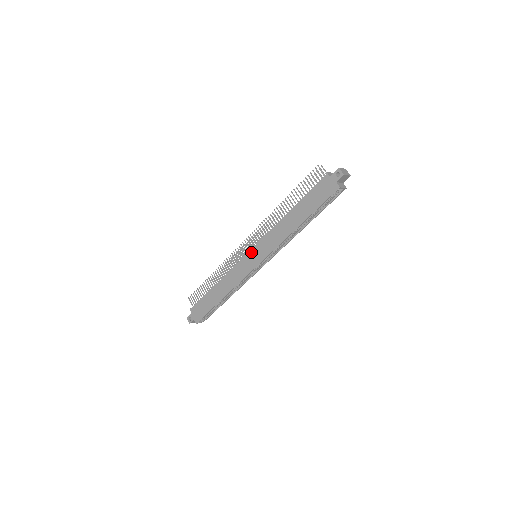
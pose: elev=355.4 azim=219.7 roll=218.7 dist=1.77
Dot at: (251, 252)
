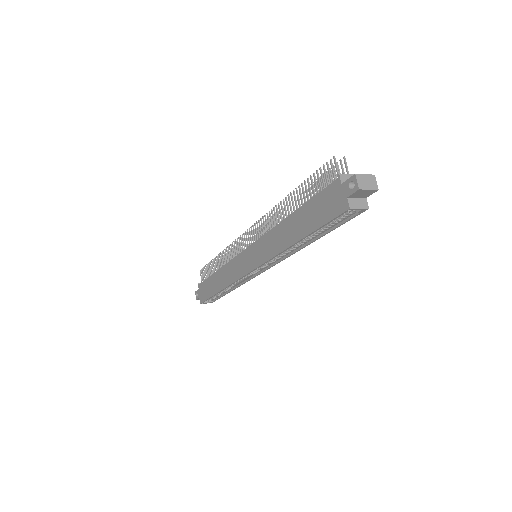
Dot at: (248, 250)
